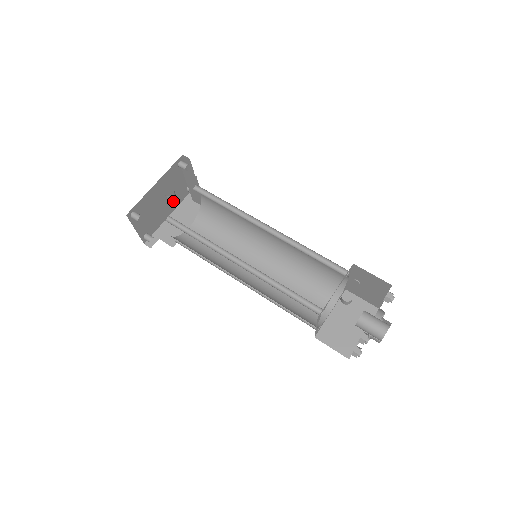
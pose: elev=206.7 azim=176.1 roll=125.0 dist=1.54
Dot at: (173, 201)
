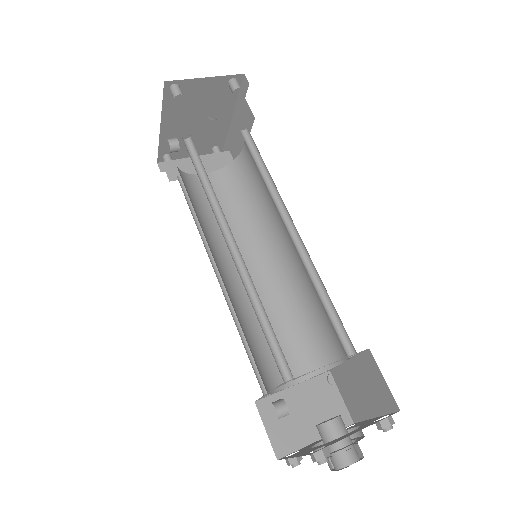
Dot at: (219, 107)
